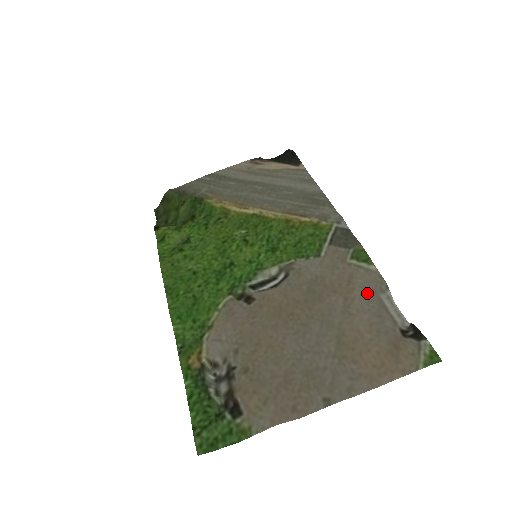
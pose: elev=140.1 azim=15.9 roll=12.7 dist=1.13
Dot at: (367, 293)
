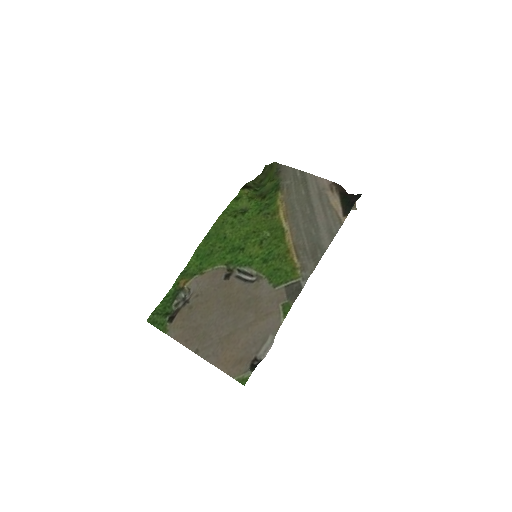
Dot at: (265, 328)
